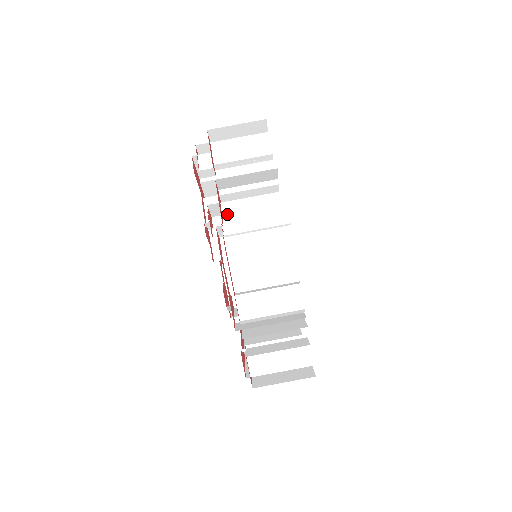
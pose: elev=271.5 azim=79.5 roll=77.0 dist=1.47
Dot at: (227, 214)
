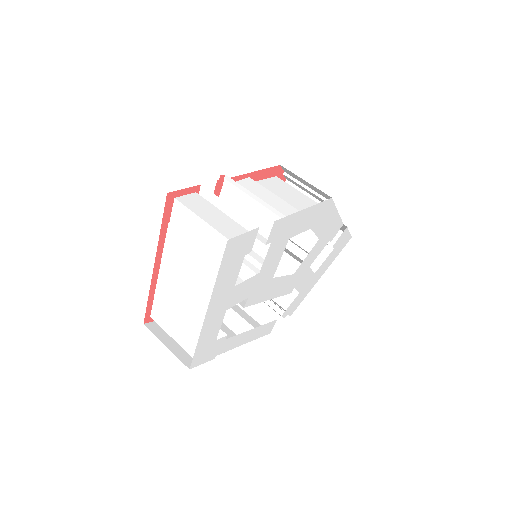
Dot at: occluded
